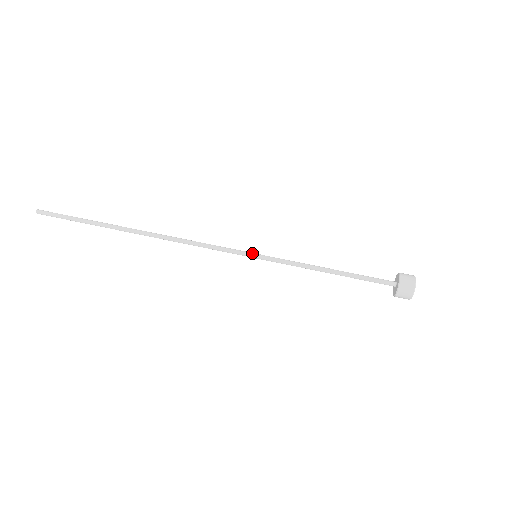
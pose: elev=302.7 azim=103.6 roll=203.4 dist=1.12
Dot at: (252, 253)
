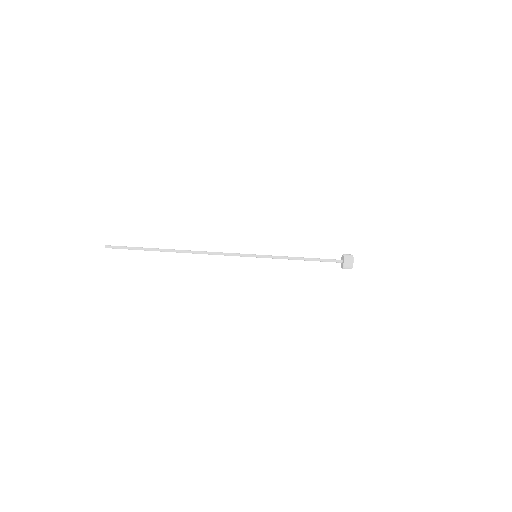
Dot at: (253, 255)
